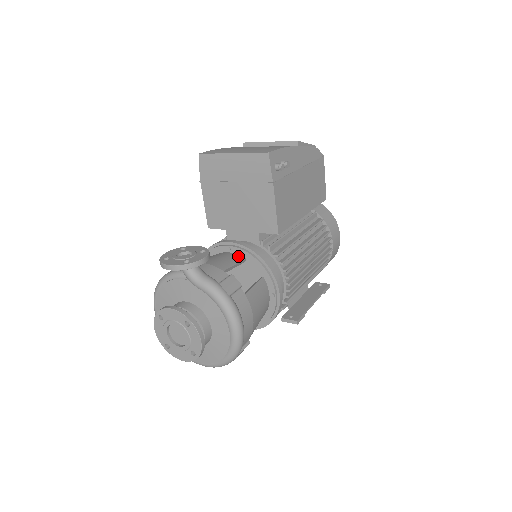
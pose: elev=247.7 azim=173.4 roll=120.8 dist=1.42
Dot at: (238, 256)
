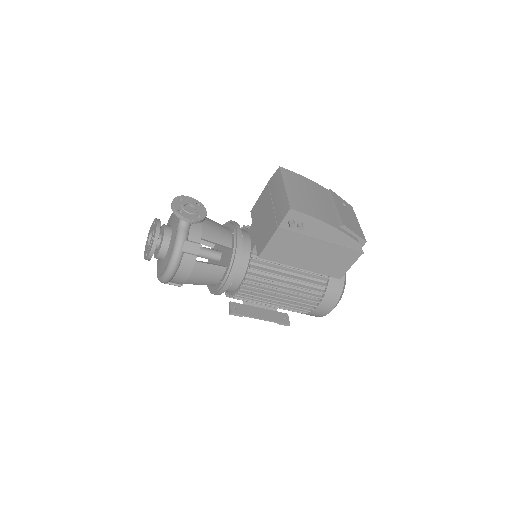
Dot at: (229, 242)
